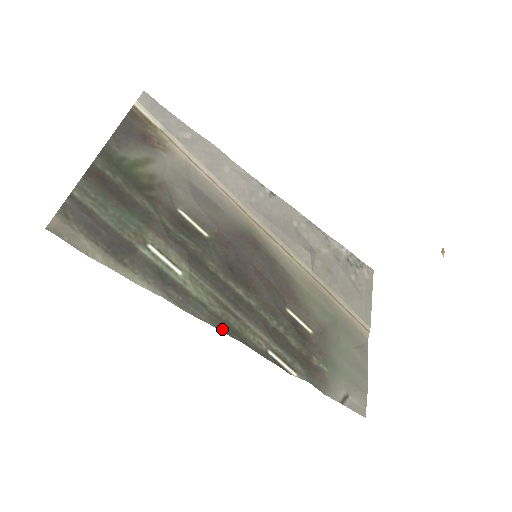
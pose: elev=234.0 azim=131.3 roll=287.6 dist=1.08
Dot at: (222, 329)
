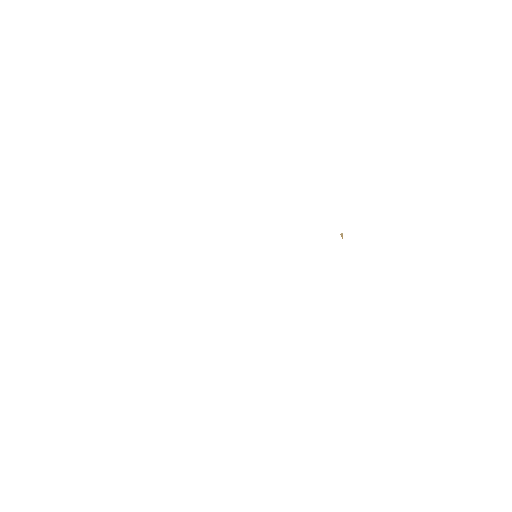
Dot at: occluded
